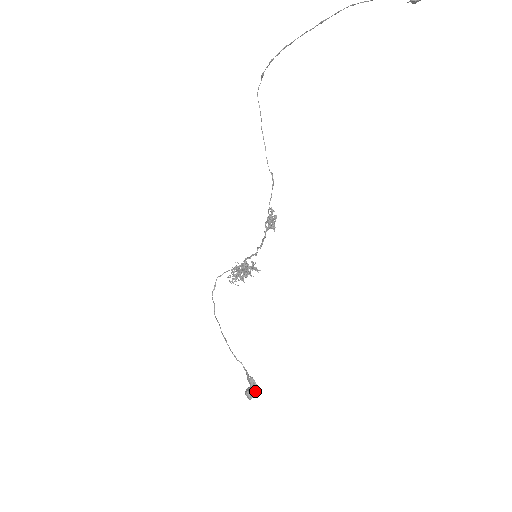
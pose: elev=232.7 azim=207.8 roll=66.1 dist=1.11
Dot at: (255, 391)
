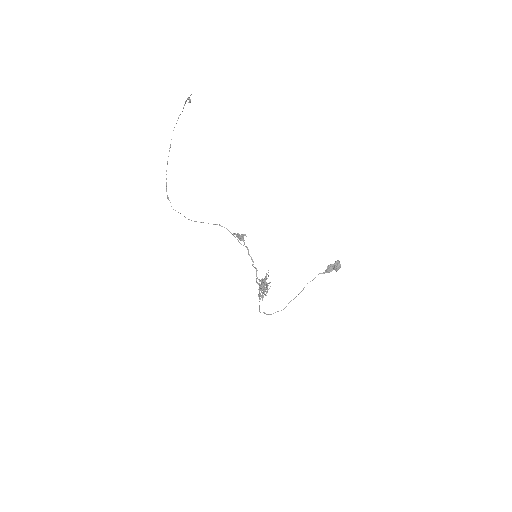
Dot at: (336, 261)
